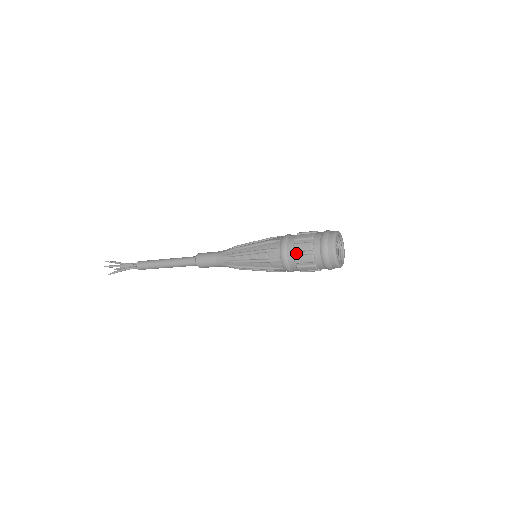
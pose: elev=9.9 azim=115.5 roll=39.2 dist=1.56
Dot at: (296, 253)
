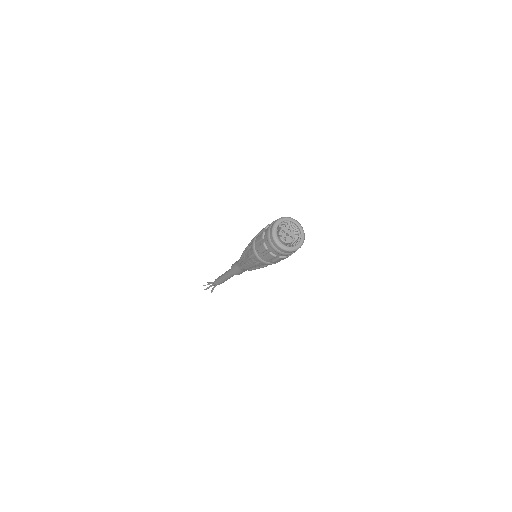
Dot at: (262, 254)
